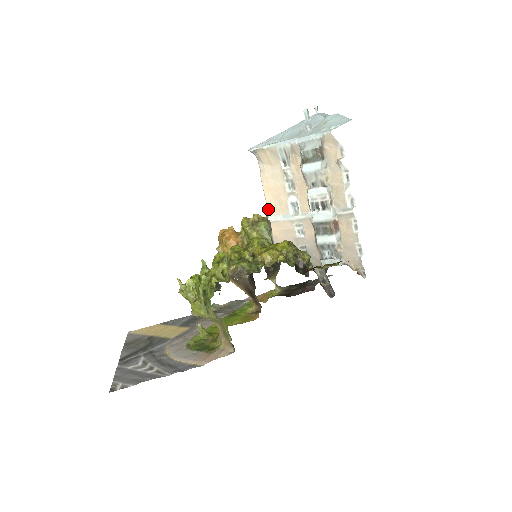
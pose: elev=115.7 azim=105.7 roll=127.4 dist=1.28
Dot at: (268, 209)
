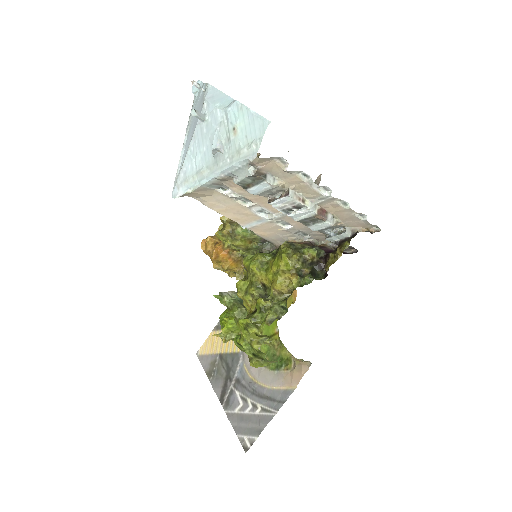
Dot at: occluded
